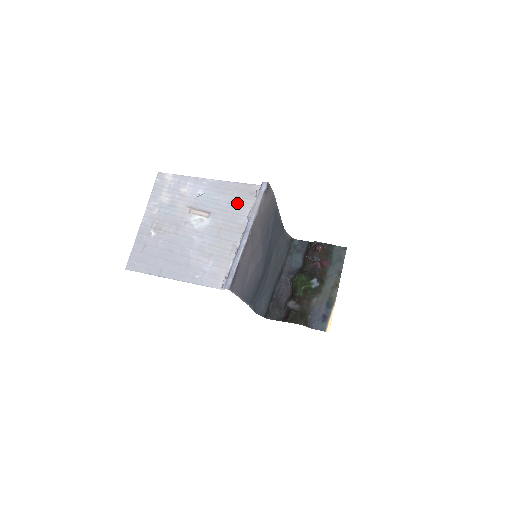
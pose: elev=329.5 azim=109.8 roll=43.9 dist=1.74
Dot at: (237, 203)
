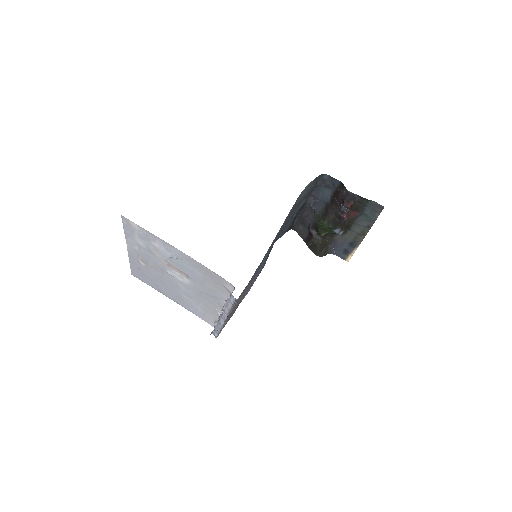
Dot at: (212, 284)
